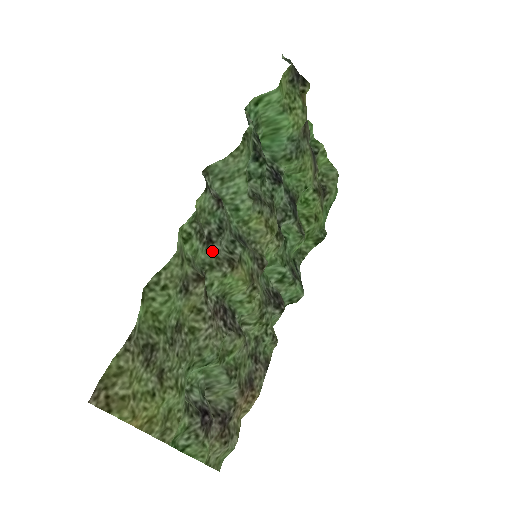
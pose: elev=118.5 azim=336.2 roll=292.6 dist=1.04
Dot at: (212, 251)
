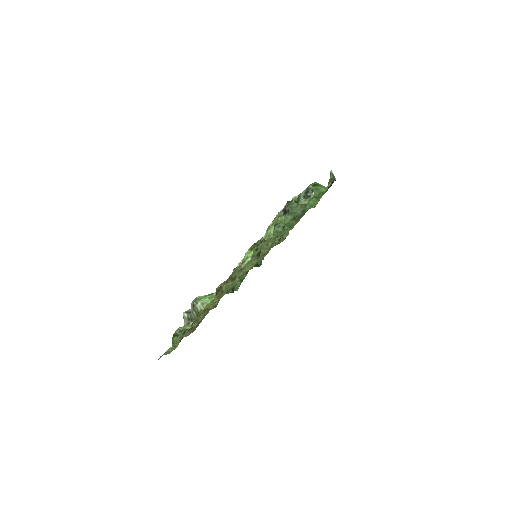
Dot at: occluded
